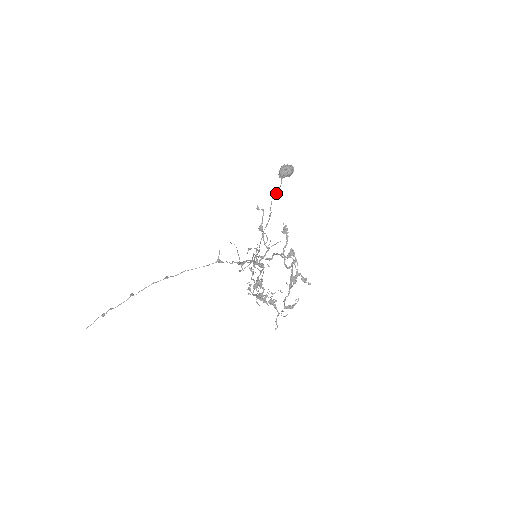
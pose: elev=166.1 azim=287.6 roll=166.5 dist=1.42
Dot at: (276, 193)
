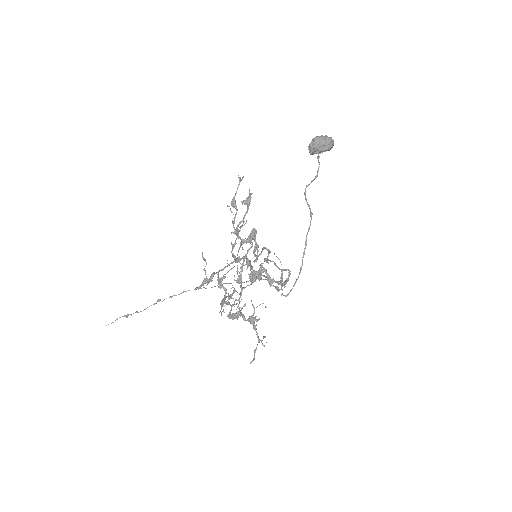
Dot at: (313, 179)
